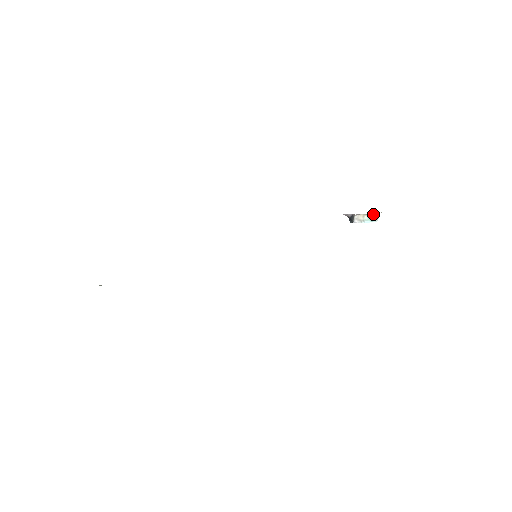
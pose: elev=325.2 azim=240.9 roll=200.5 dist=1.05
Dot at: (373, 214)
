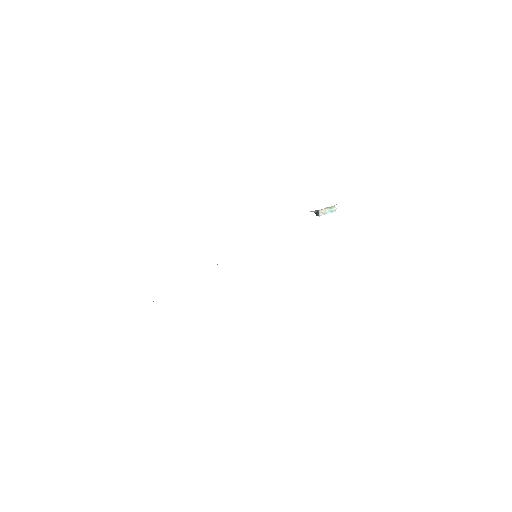
Dot at: (331, 207)
